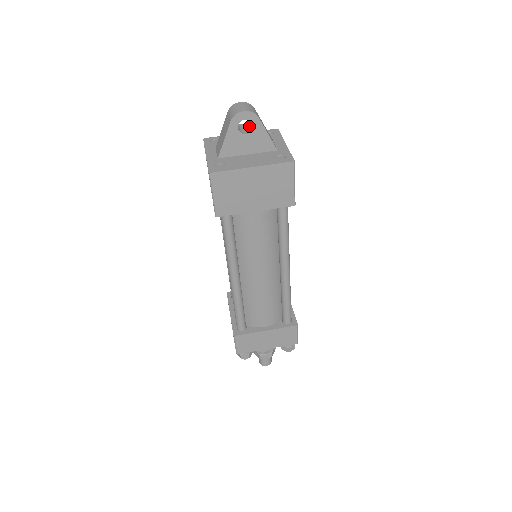
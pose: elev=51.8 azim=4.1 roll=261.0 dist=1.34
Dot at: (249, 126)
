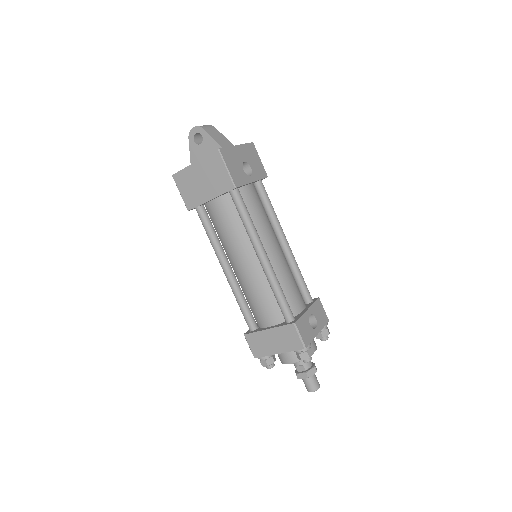
Dot at: occluded
